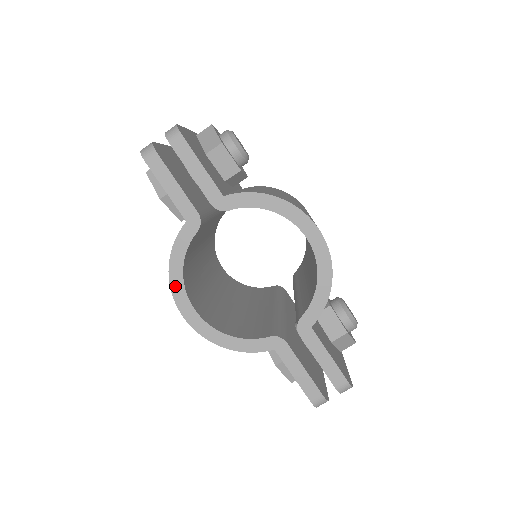
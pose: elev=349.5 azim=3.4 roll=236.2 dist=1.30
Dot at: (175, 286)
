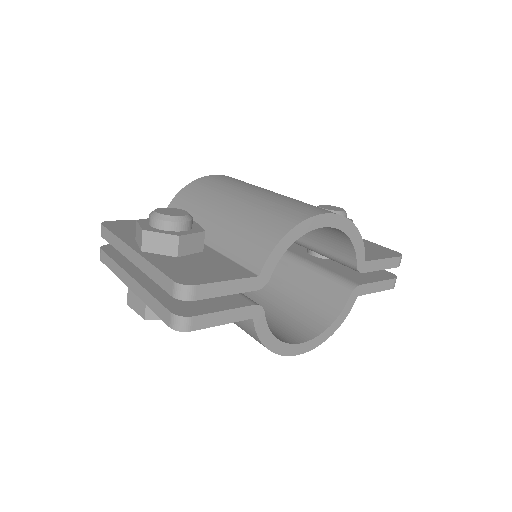
Dot at: (282, 351)
